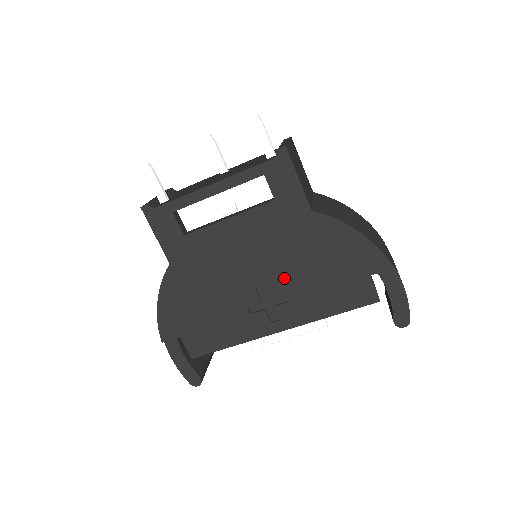
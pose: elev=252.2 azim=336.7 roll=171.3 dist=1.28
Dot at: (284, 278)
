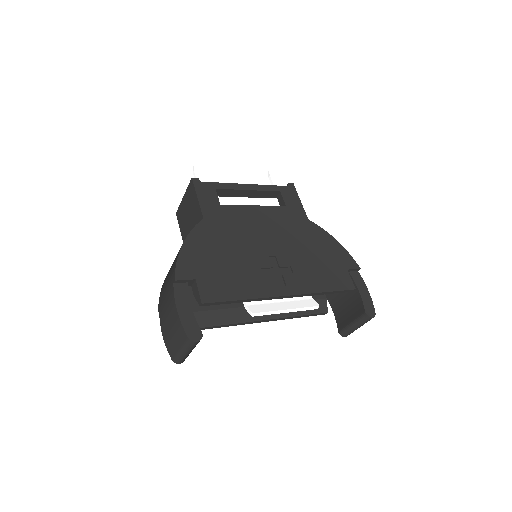
Dot at: (291, 255)
